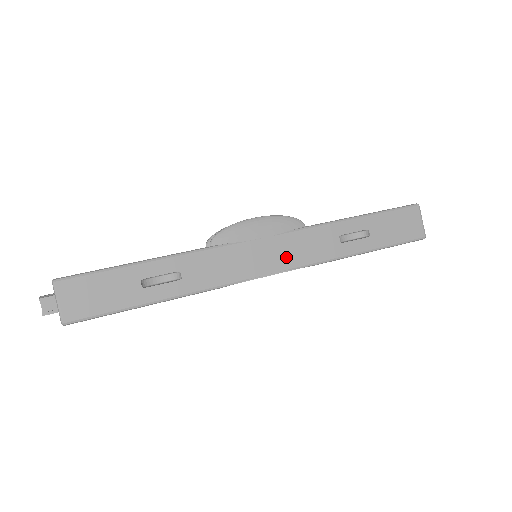
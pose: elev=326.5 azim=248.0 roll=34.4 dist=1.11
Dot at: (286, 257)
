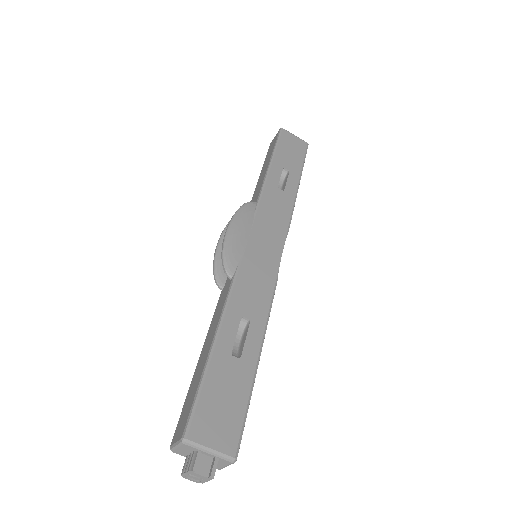
Dot at: (275, 232)
